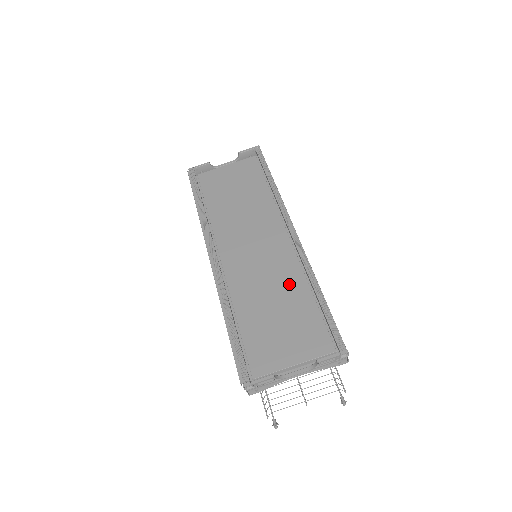
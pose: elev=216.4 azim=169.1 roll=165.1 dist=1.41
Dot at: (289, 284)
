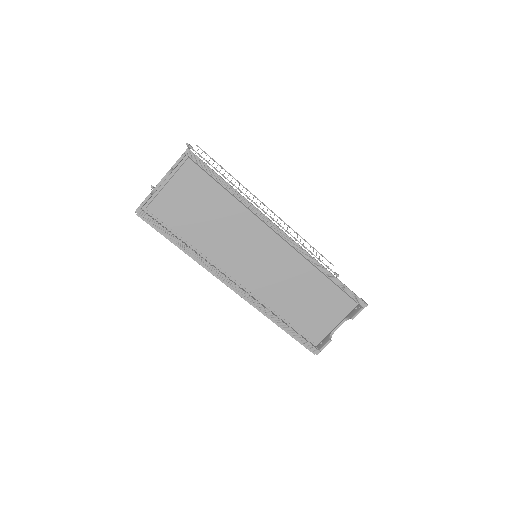
Dot at: (303, 276)
